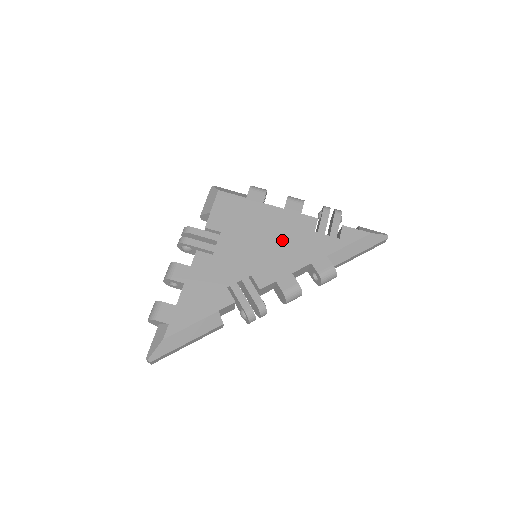
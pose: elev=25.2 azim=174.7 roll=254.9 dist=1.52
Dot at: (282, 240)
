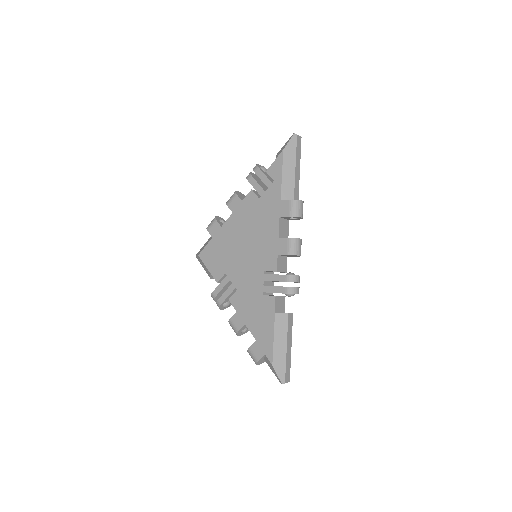
Dot at: (252, 230)
